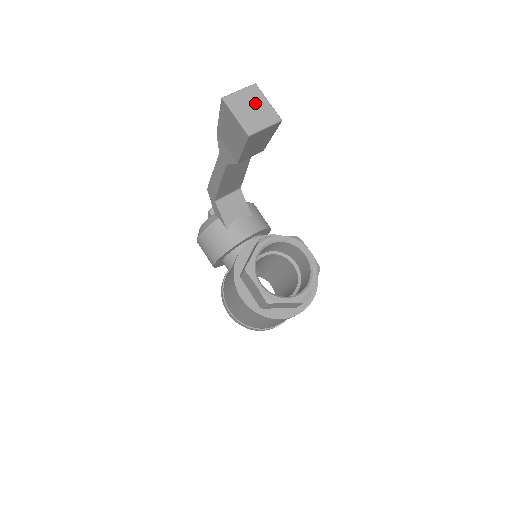
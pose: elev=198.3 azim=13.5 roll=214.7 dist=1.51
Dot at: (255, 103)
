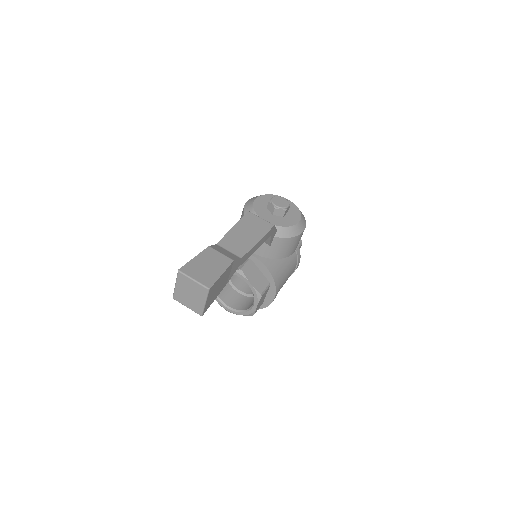
Dot at: (195, 294)
